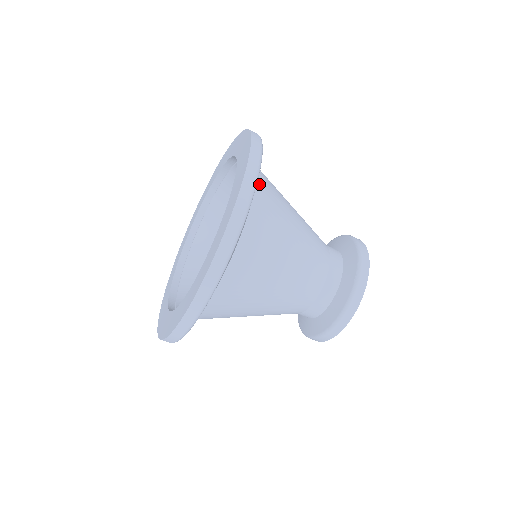
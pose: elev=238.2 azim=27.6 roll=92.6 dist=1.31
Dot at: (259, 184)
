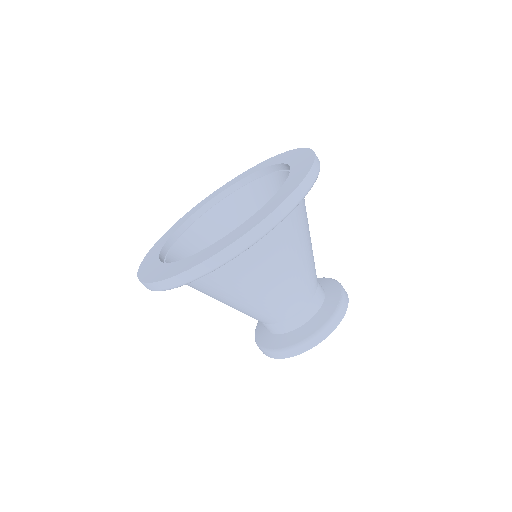
Dot at: occluded
